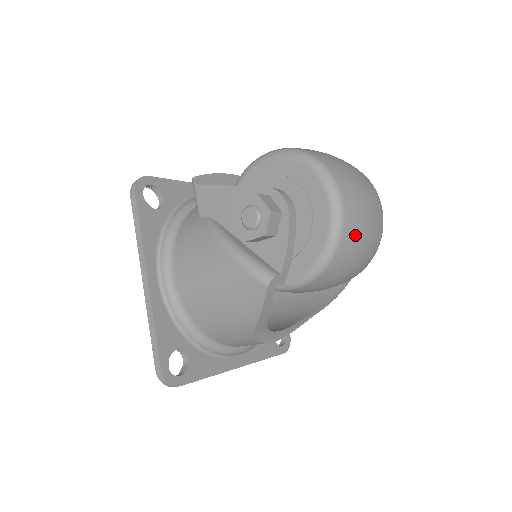
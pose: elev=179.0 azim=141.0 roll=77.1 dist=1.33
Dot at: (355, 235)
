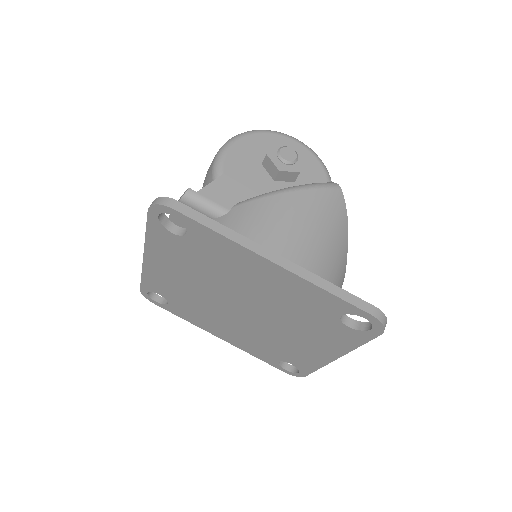
Dot at: occluded
